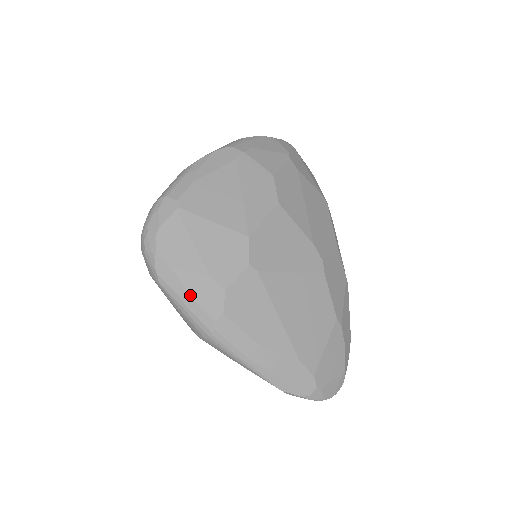
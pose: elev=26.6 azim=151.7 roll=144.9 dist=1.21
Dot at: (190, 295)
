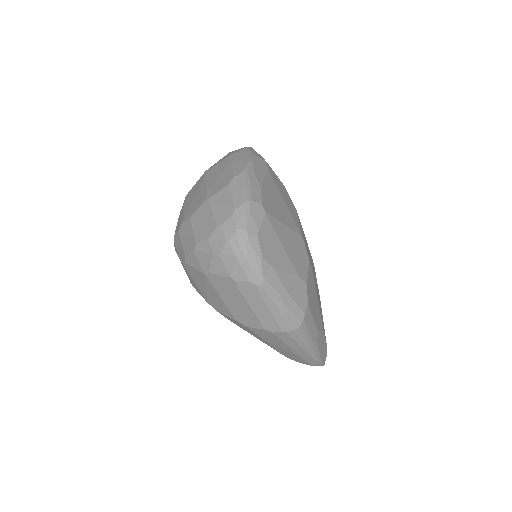
Dot at: (288, 292)
